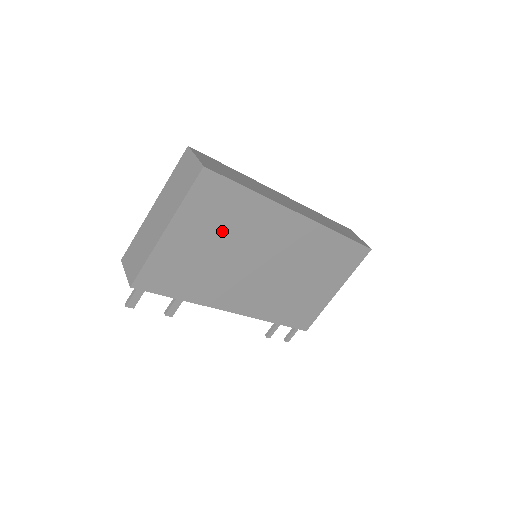
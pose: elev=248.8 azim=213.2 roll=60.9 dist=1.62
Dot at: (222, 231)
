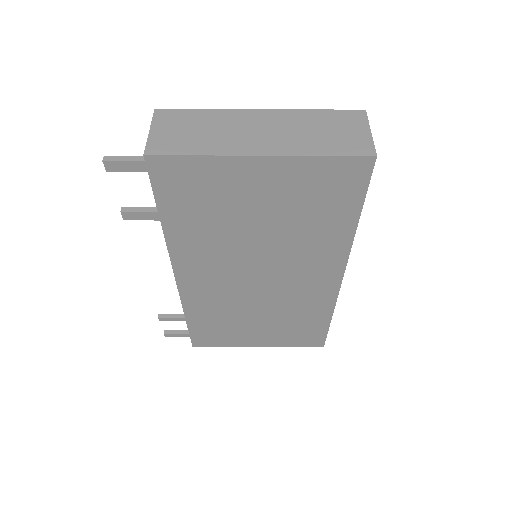
Dot at: (287, 217)
